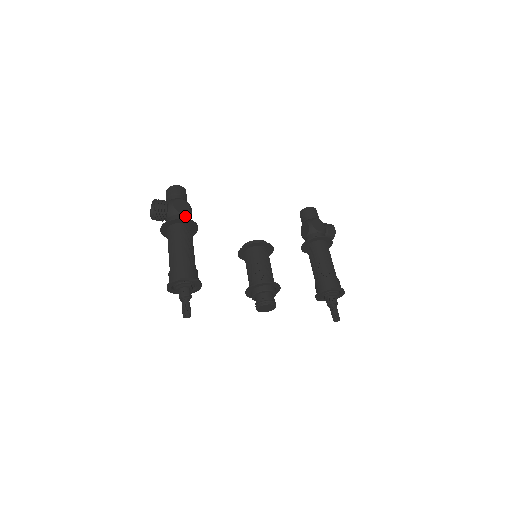
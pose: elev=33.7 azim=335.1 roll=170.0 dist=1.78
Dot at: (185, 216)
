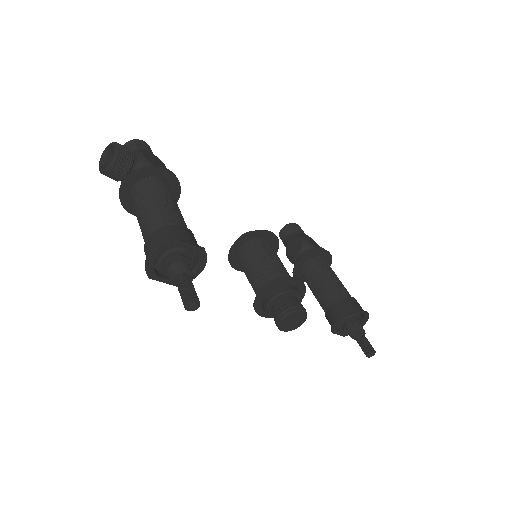
Dot at: occluded
